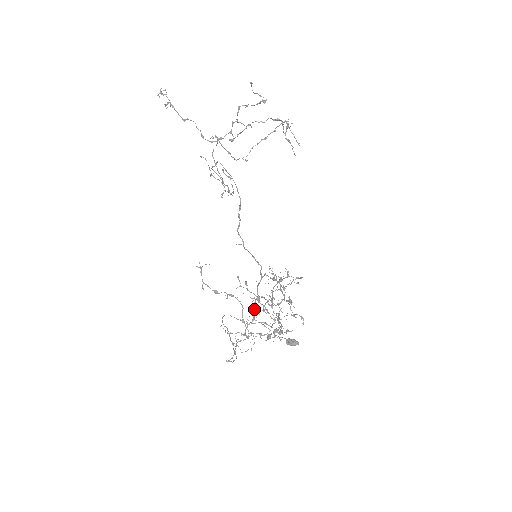
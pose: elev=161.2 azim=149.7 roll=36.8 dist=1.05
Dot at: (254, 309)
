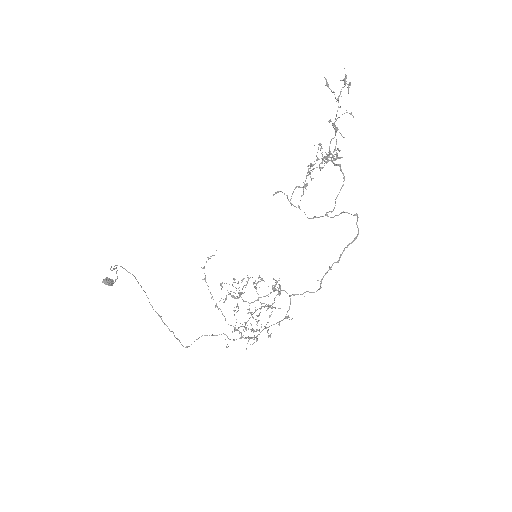
Dot at: occluded
